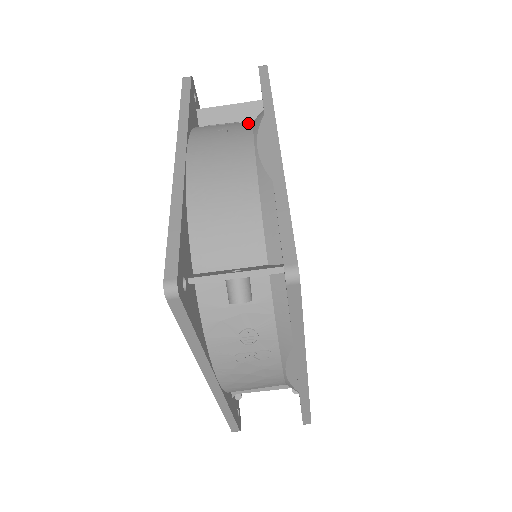
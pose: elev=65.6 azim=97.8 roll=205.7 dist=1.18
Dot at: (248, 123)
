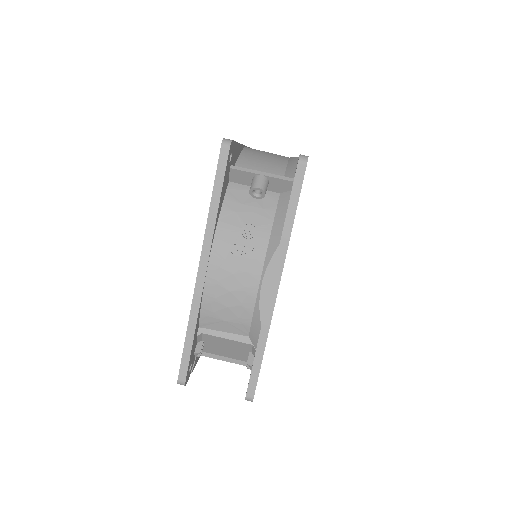
Dot at: occluded
